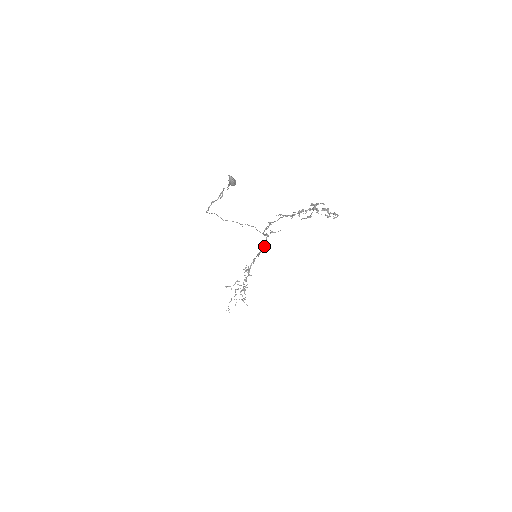
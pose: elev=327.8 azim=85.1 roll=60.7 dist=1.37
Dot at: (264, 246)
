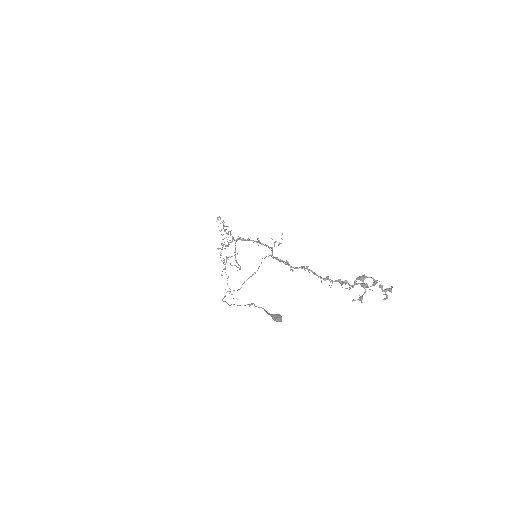
Dot at: (262, 244)
